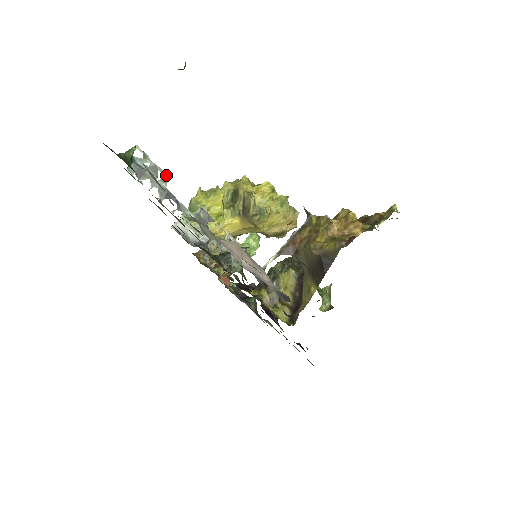
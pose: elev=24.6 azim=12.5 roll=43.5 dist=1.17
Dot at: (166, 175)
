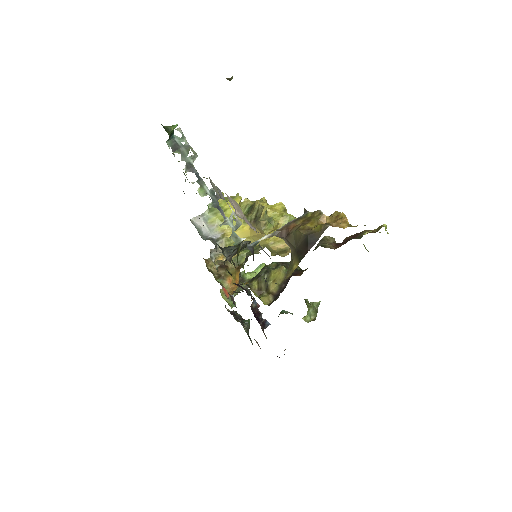
Dot at: (195, 154)
